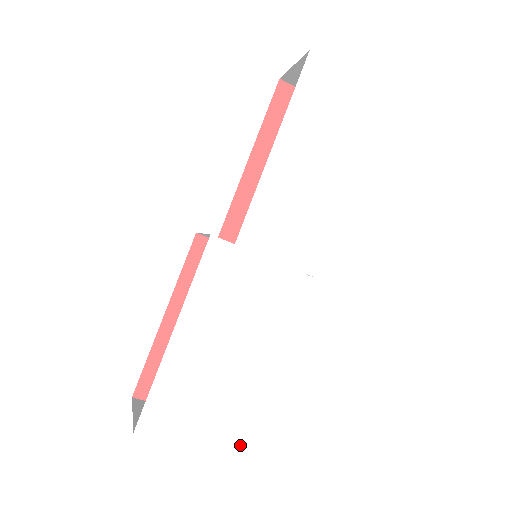
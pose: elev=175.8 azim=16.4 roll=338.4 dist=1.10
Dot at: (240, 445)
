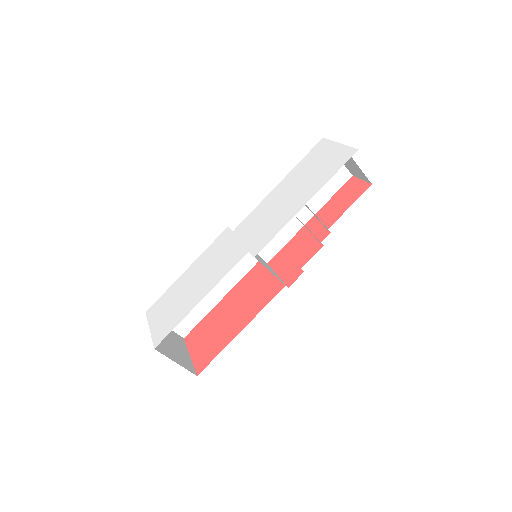
Dot at: (160, 341)
